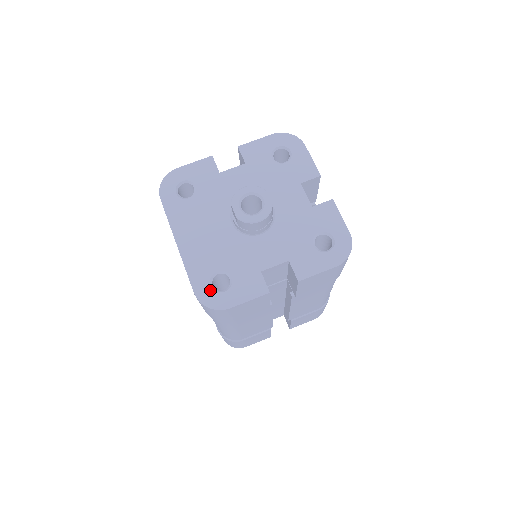
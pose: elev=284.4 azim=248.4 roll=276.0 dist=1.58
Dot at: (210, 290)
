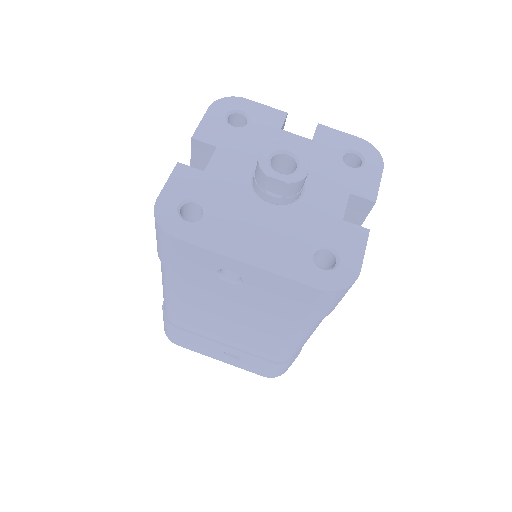
Dot at: (327, 273)
